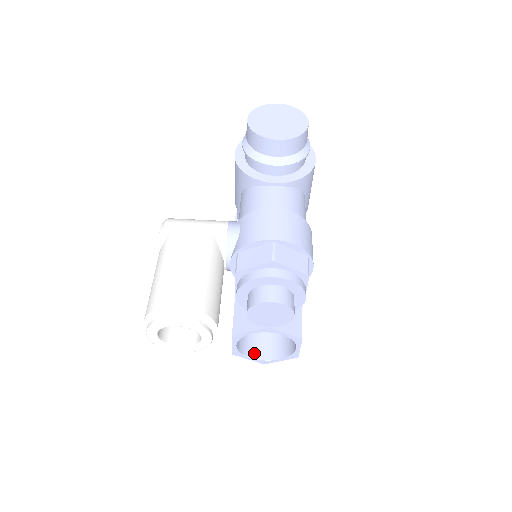
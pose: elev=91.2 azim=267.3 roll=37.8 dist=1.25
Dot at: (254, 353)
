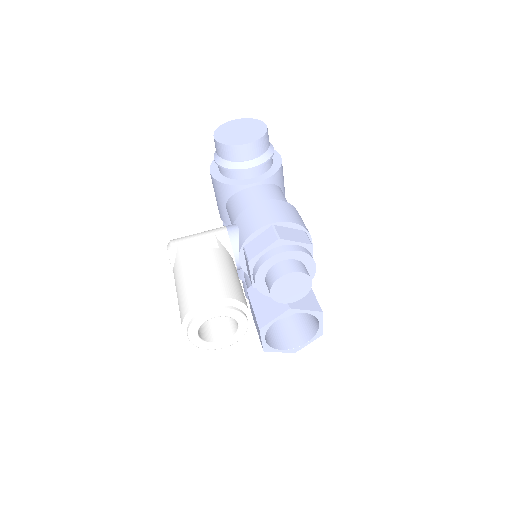
Dot at: (282, 345)
